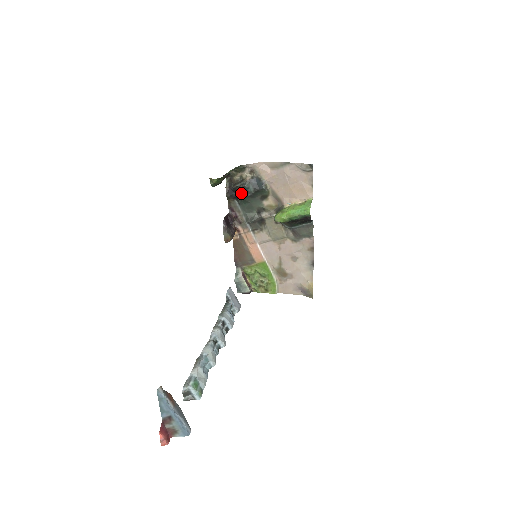
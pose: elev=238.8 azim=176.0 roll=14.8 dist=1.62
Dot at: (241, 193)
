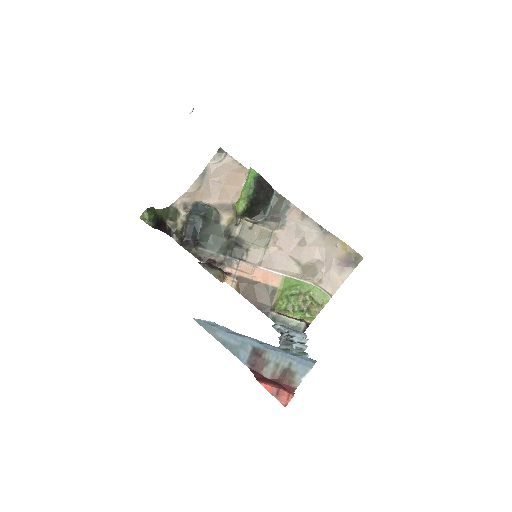
Dot at: (194, 232)
